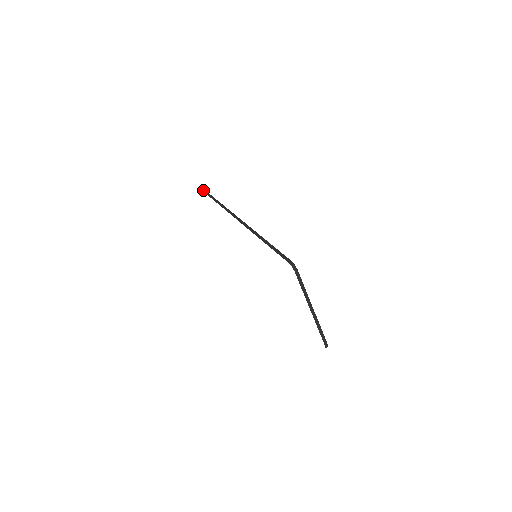
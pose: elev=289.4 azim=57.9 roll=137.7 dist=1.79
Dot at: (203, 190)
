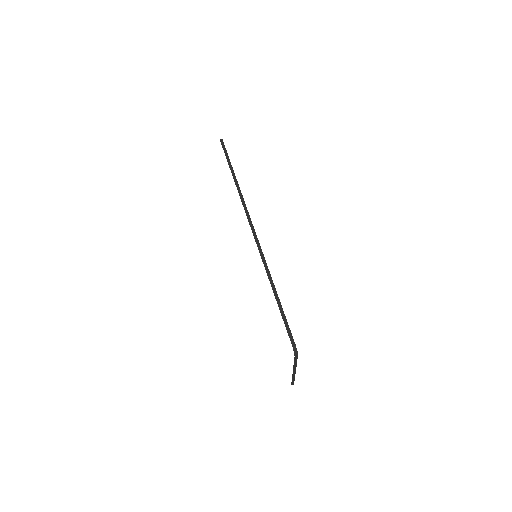
Dot at: (221, 140)
